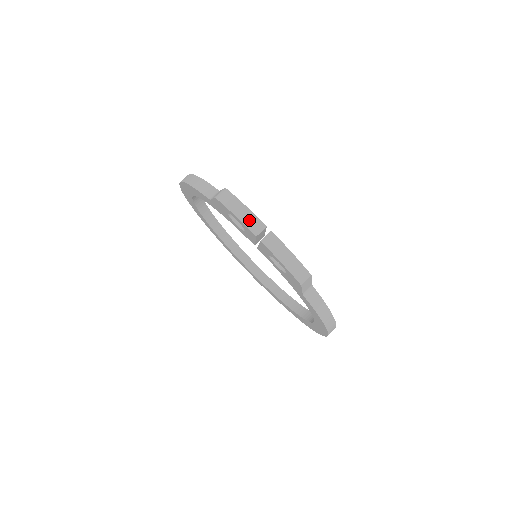
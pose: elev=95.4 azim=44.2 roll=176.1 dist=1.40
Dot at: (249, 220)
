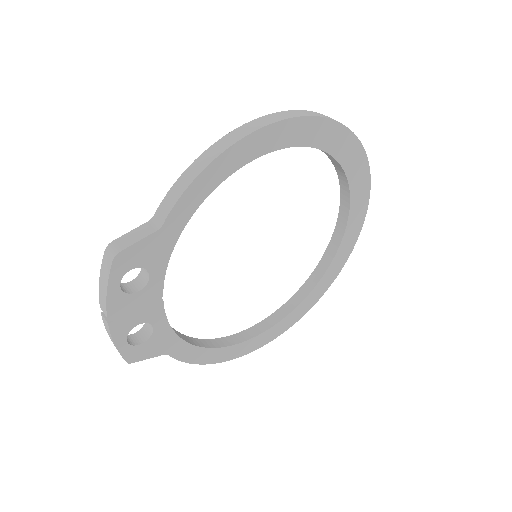
Dot at: (102, 296)
